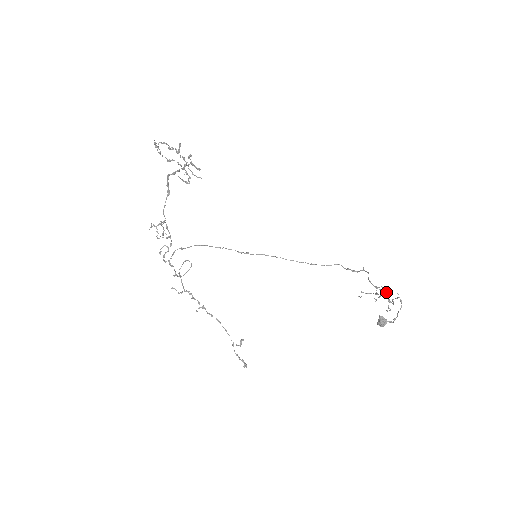
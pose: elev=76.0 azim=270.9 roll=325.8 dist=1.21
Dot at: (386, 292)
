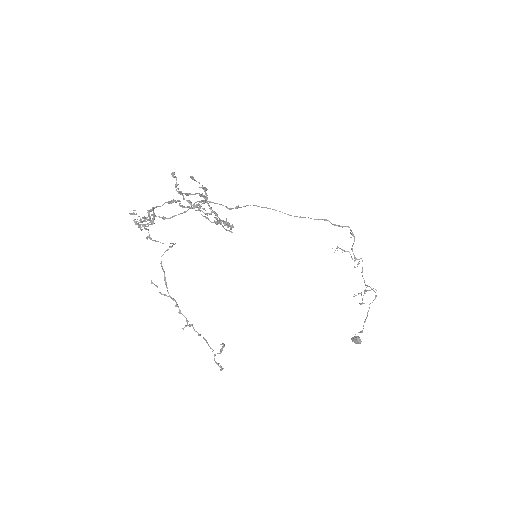
Dot at: occluded
